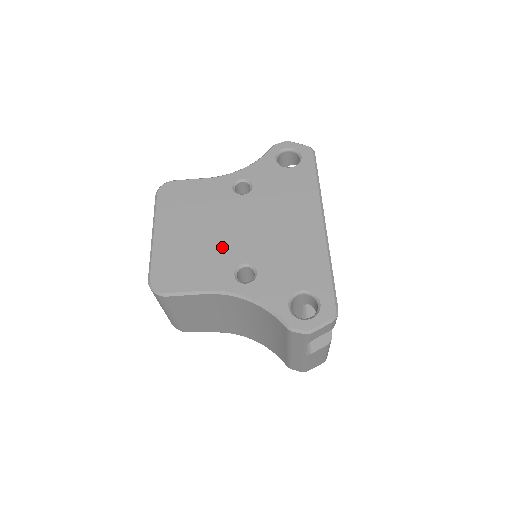
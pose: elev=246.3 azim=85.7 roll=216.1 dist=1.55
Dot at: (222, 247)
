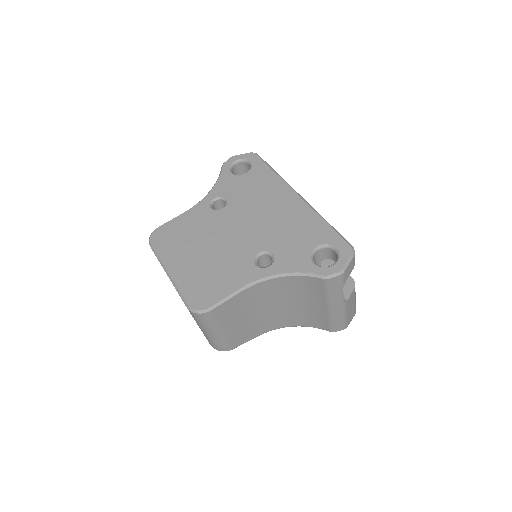
Dot at: (232, 252)
